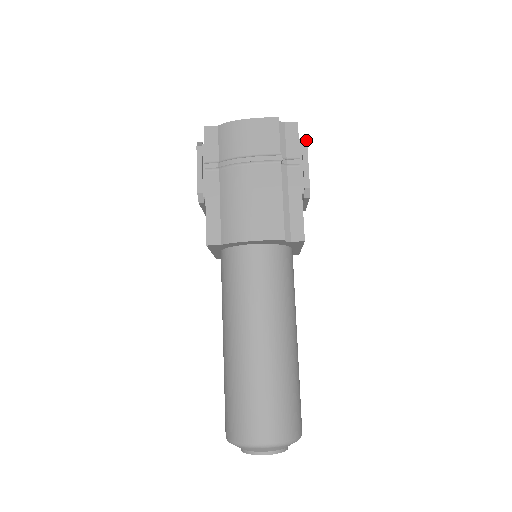
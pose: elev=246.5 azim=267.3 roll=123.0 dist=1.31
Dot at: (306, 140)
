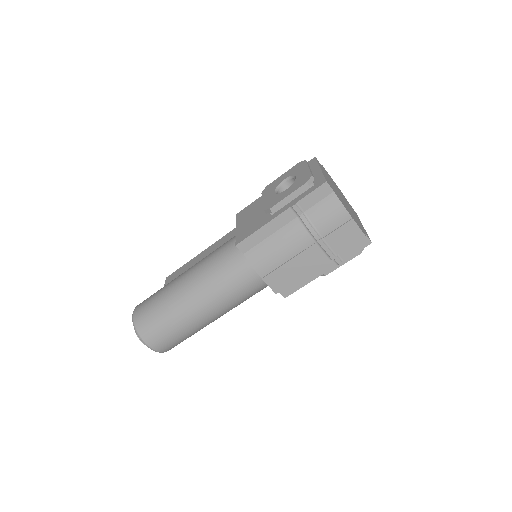
Dot at: occluded
